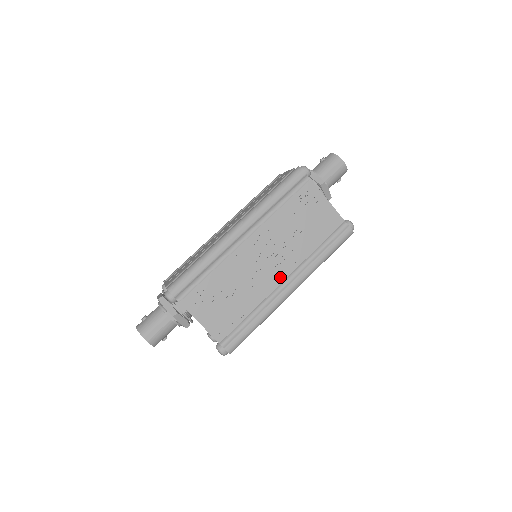
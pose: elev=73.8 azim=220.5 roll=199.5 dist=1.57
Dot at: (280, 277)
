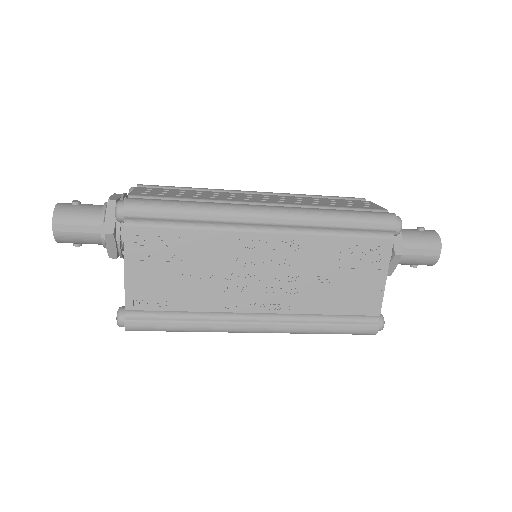
Dot at: (257, 306)
